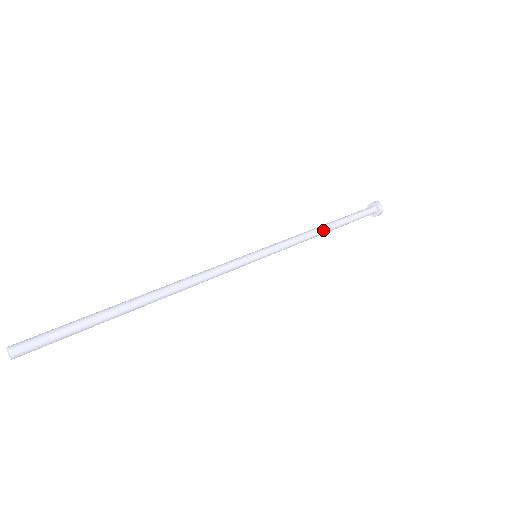
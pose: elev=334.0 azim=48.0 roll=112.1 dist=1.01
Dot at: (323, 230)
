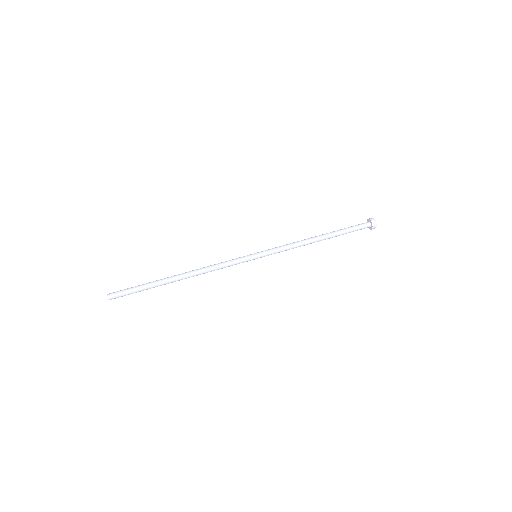
Dot at: (314, 241)
